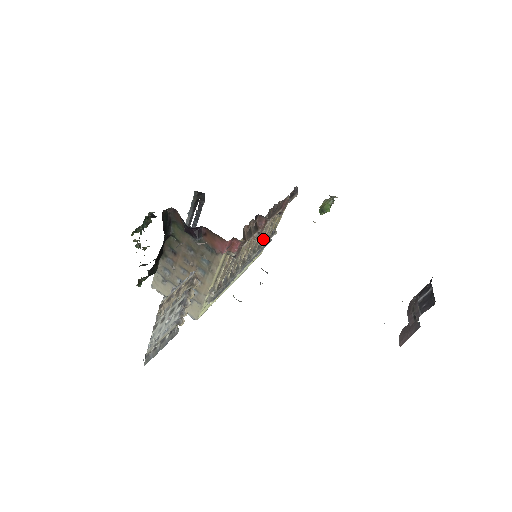
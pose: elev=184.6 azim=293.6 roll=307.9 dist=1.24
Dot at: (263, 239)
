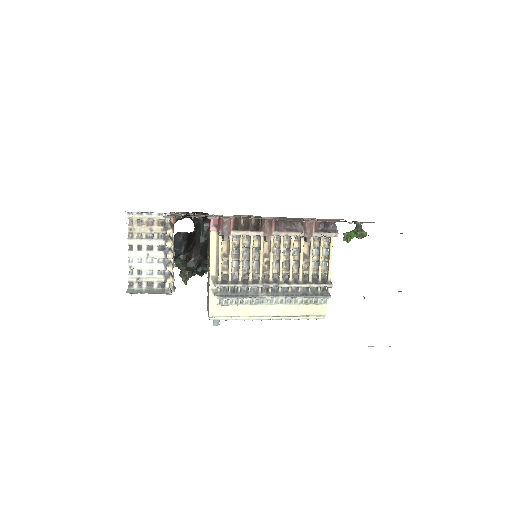
Dot at: (301, 275)
